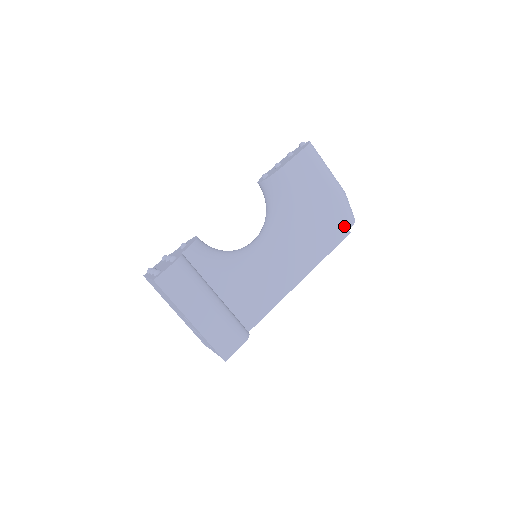
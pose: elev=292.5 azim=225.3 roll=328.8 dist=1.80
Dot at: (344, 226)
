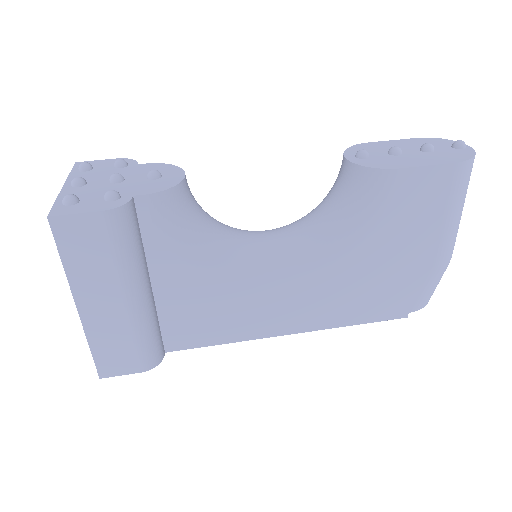
Dot at: (408, 304)
